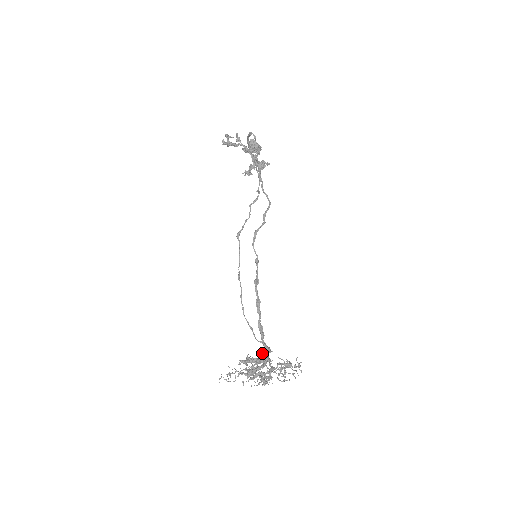
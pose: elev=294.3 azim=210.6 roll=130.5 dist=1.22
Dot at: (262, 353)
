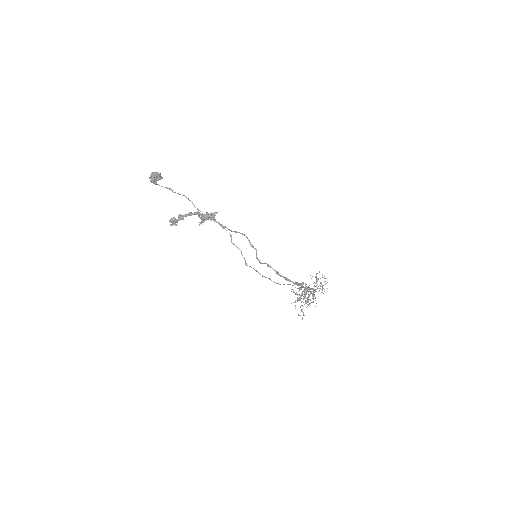
Dot at: occluded
